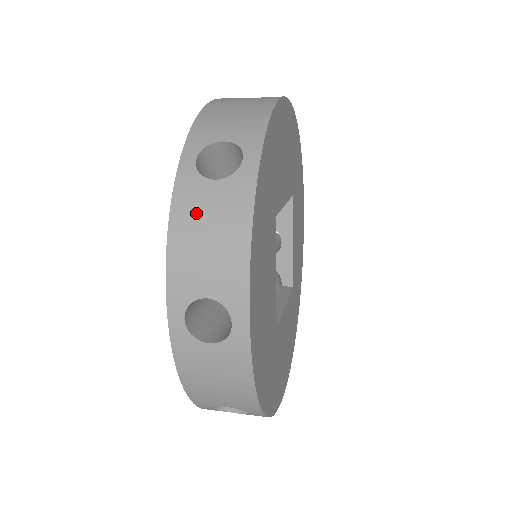
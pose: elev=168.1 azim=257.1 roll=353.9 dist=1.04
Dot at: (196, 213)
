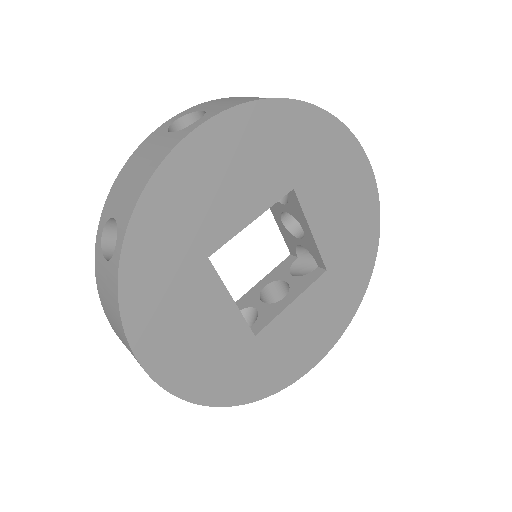
Dot at: (102, 284)
